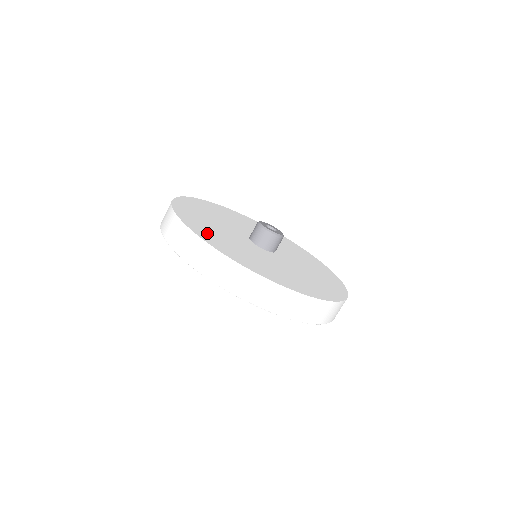
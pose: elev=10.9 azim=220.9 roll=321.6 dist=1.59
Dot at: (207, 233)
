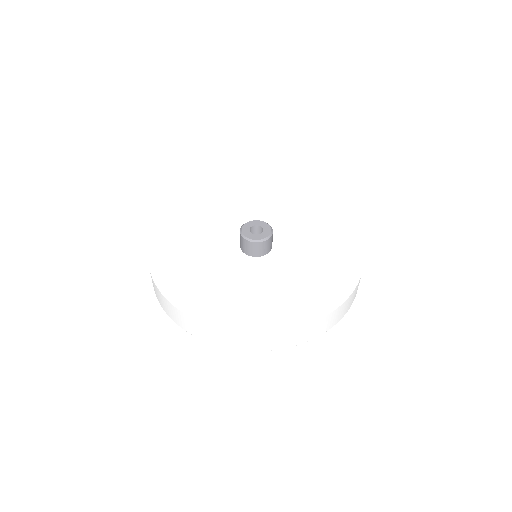
Dot at: (171, 264)
